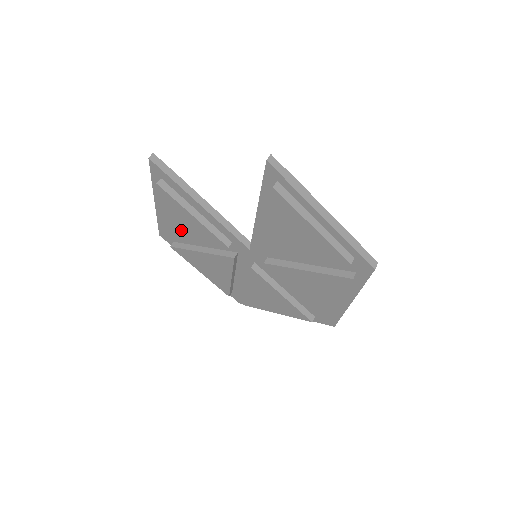
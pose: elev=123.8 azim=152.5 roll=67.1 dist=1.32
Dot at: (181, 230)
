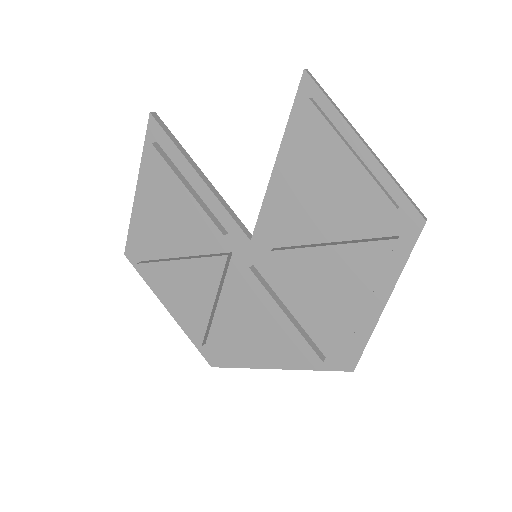
Dot at: (162, 223)
